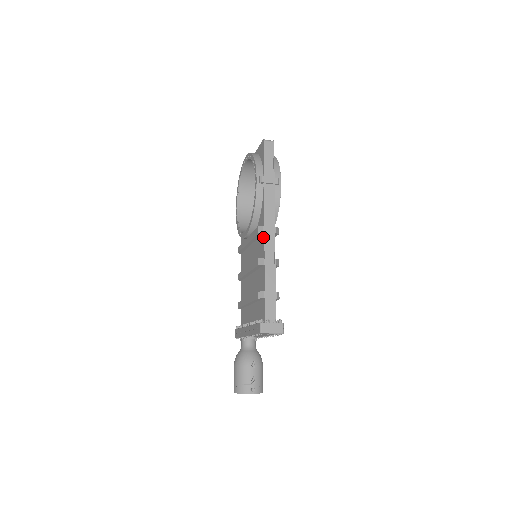
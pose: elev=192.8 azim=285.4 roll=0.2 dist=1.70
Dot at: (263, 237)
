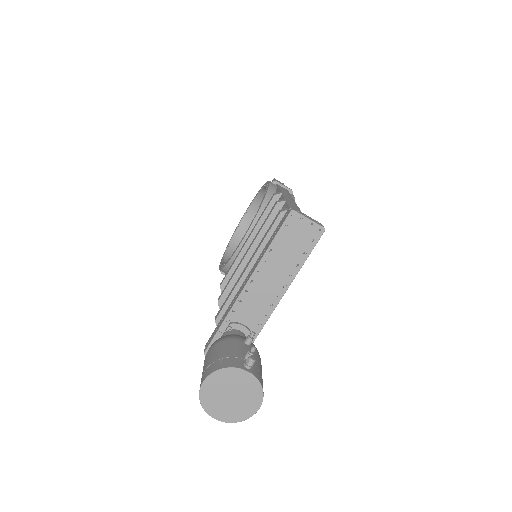
Dot at: (280, 198)
